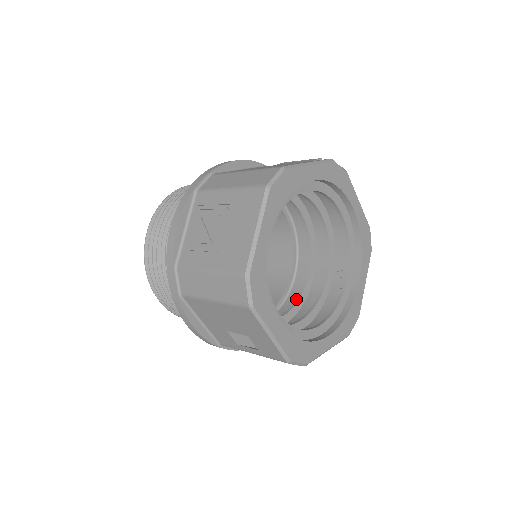
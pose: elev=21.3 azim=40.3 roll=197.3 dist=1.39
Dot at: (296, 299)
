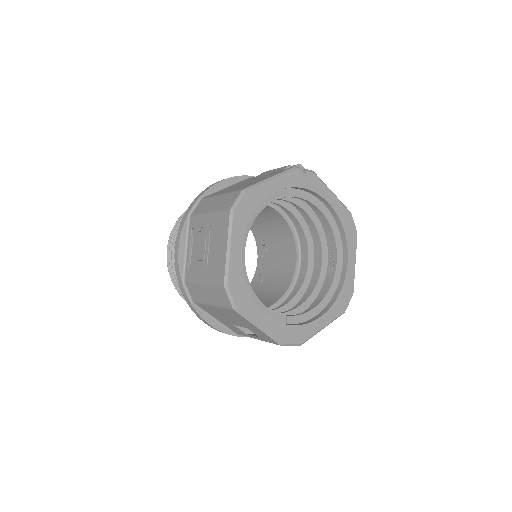
Dot at: (300, 285)
